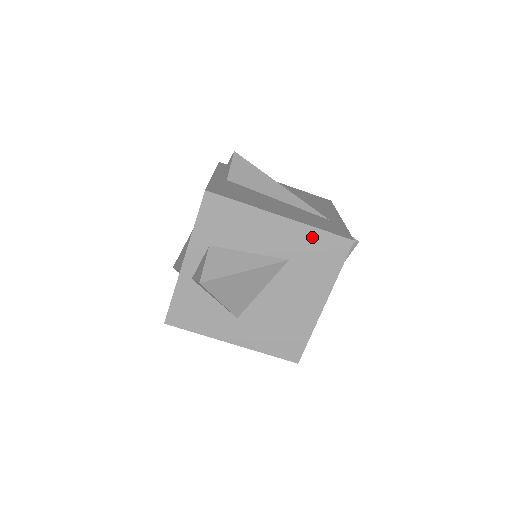
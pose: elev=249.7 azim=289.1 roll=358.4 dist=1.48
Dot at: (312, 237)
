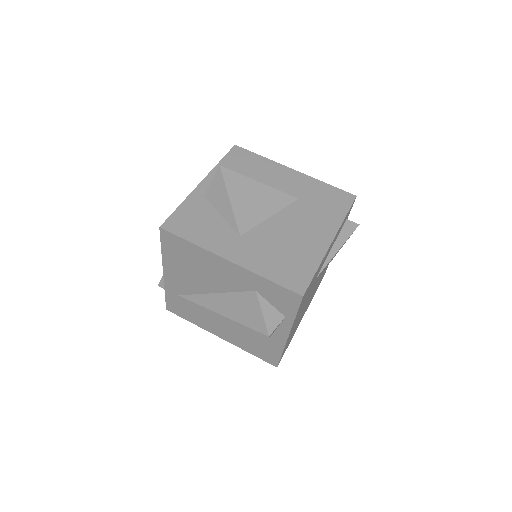
Dot at: (320, 187)
